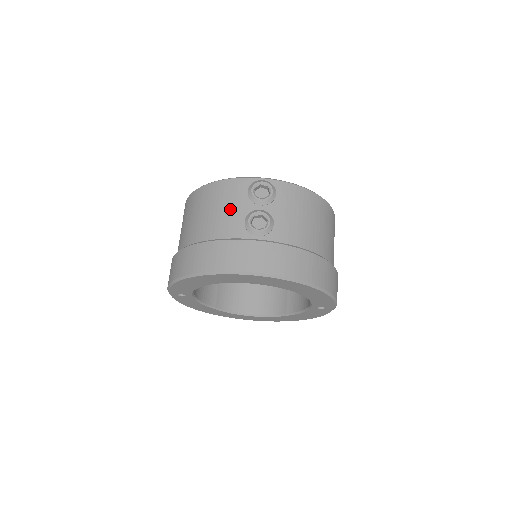
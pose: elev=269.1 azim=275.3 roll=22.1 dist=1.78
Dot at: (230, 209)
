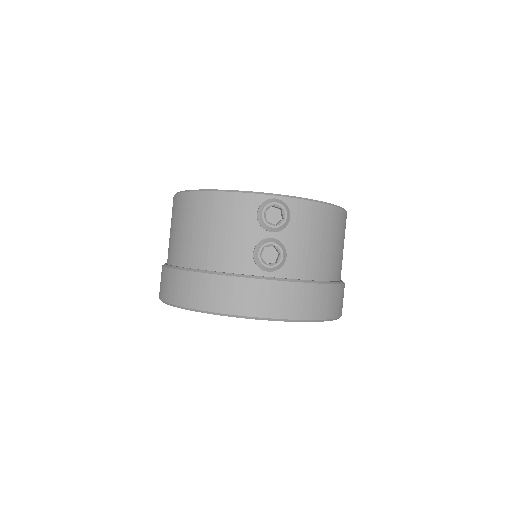
Dot at: (236, 234)
